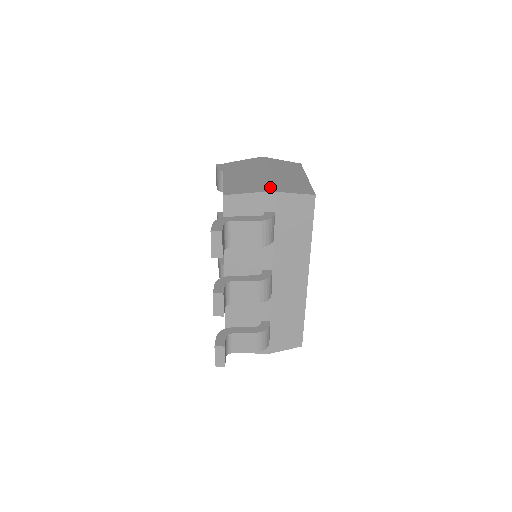
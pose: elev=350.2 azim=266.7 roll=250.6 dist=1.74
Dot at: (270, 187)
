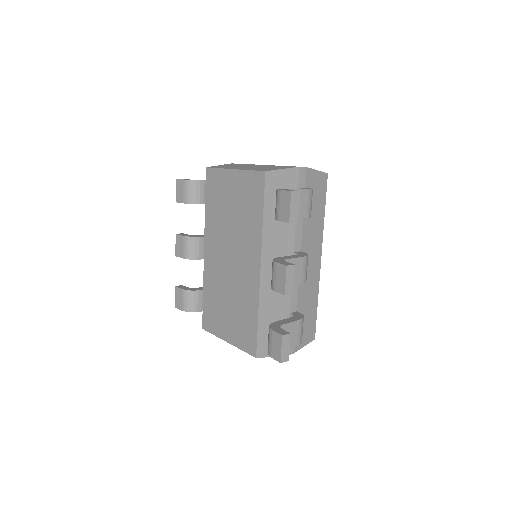
Dot at: (295, 166)
